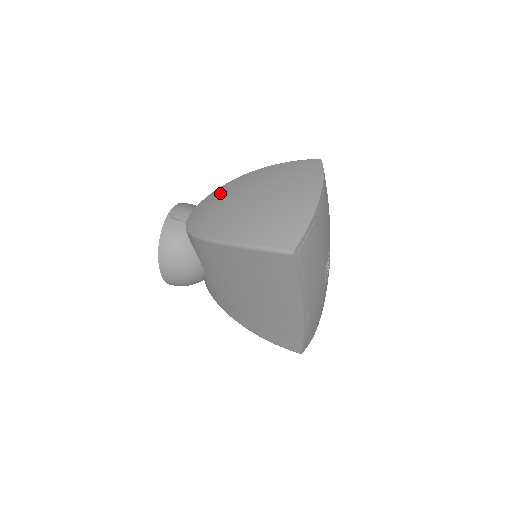
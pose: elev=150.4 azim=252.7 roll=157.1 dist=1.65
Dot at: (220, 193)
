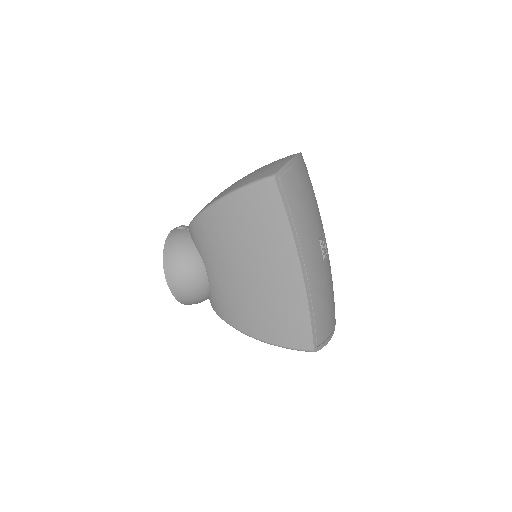
Dot at: occluded
